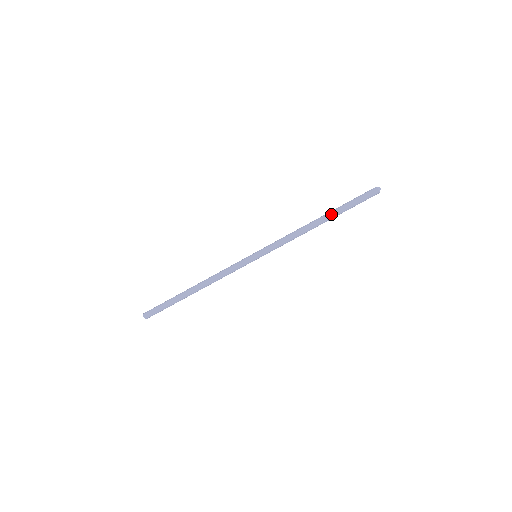
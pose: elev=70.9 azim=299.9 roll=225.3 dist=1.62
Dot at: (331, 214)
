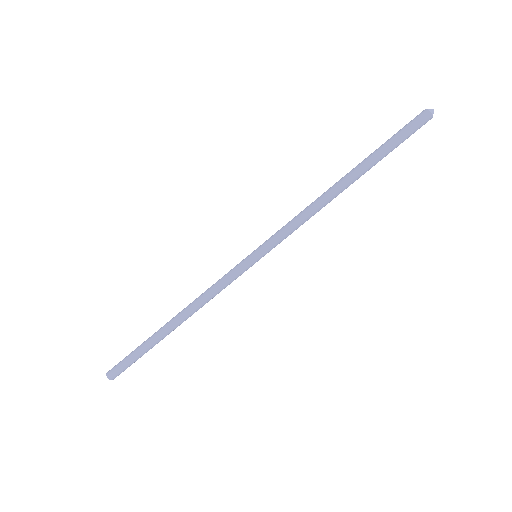
Dot at: (359, 166)
